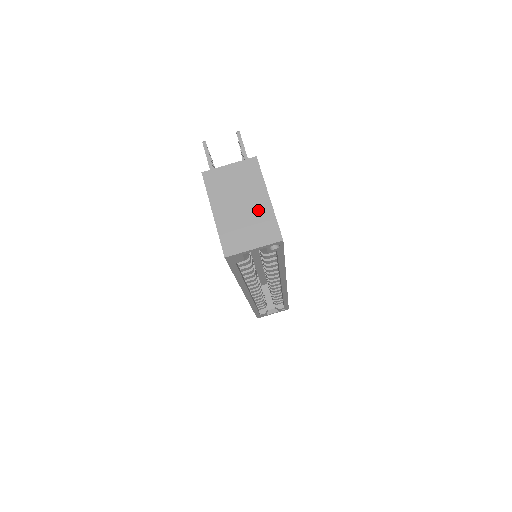
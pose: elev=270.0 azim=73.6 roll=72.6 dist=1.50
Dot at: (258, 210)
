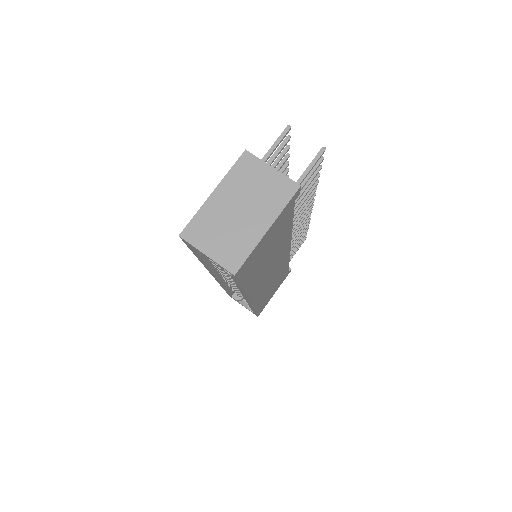
Dot at: (247, 229)
